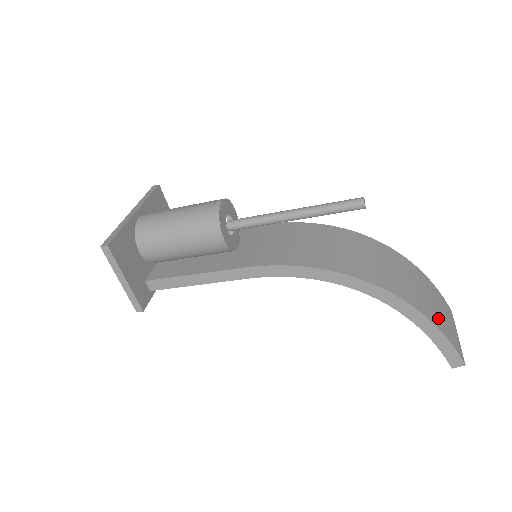
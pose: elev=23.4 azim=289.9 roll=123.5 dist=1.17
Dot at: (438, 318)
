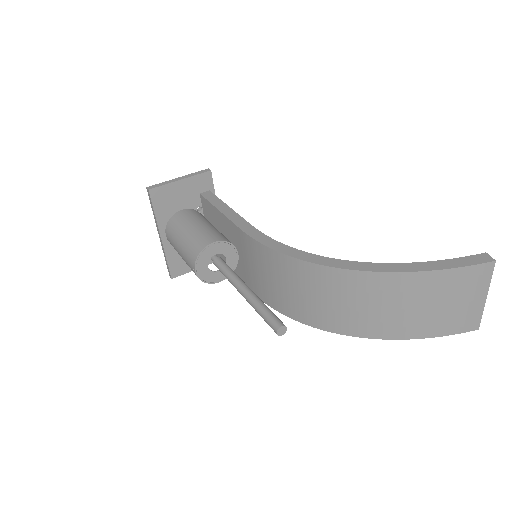
Dot at: (429, 324)
